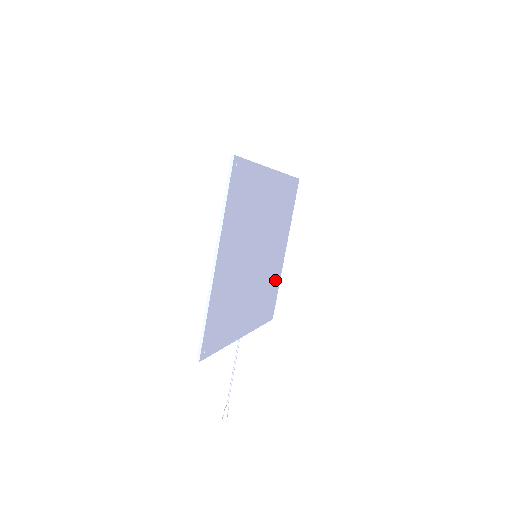
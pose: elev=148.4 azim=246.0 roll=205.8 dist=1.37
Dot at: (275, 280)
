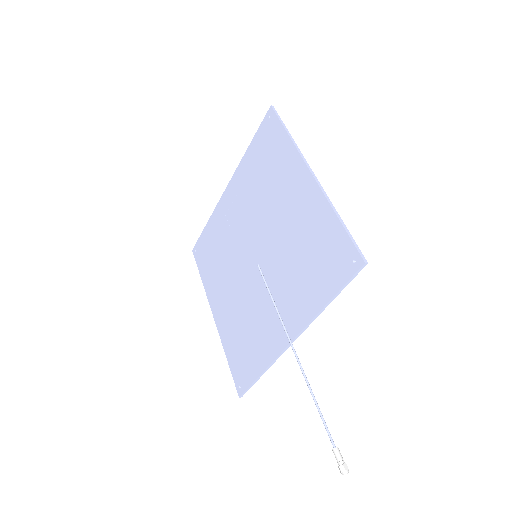
Dot at: (233, 336)
